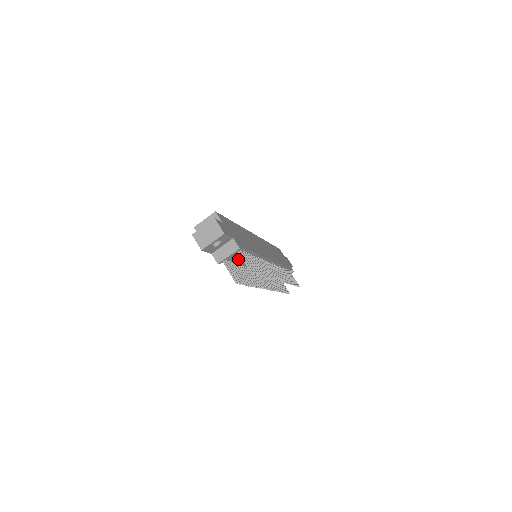
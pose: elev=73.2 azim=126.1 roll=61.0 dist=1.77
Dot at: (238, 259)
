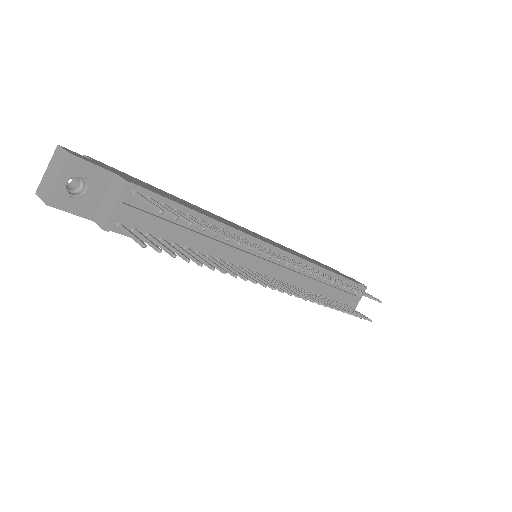
Dot at: (160, 222)
